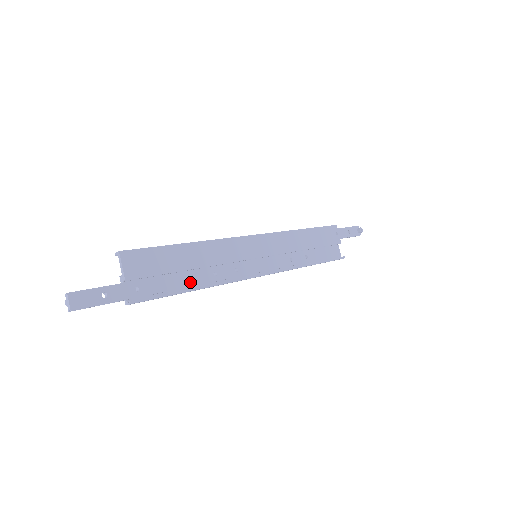
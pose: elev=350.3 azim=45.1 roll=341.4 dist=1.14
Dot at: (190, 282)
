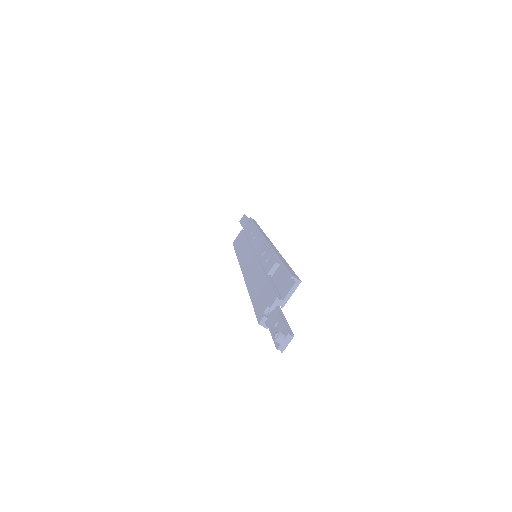
Dot at: occluded
